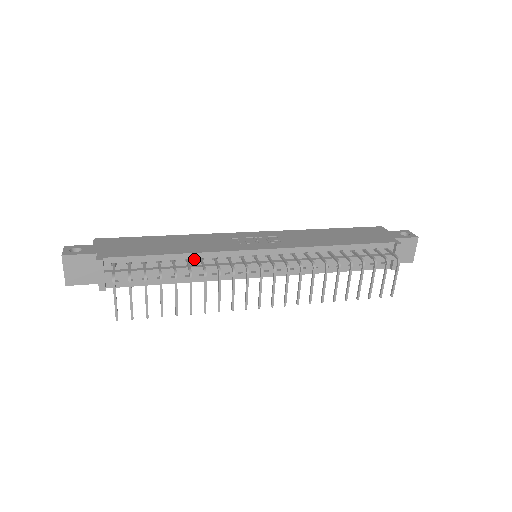
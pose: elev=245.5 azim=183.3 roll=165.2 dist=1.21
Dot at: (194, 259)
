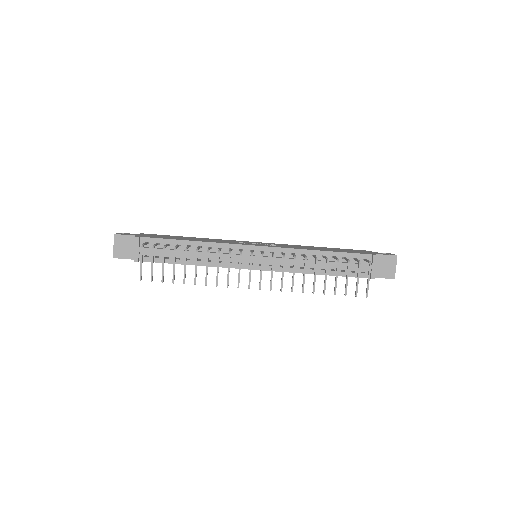
Dot at: (205, 247)
